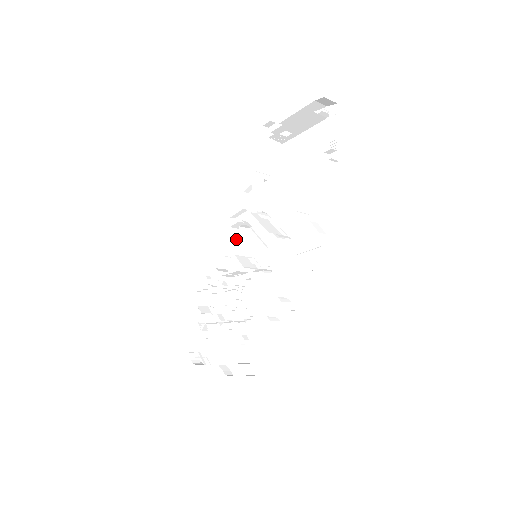
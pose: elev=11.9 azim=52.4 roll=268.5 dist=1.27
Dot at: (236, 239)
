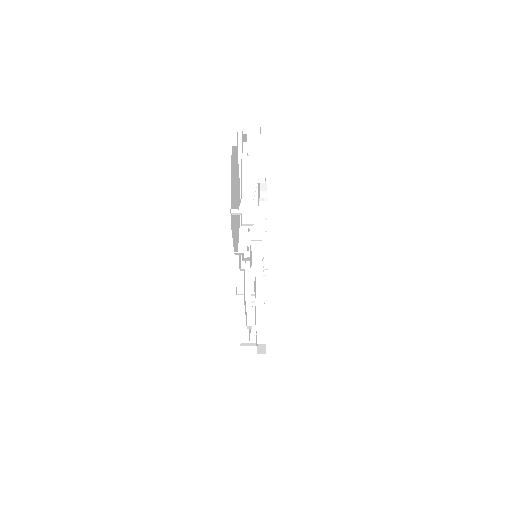
Dot at: occluded
